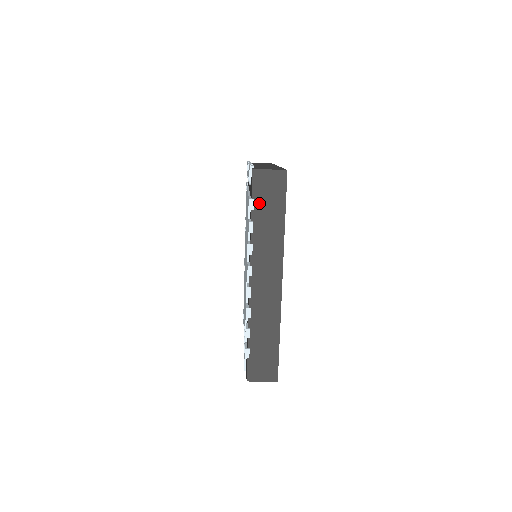
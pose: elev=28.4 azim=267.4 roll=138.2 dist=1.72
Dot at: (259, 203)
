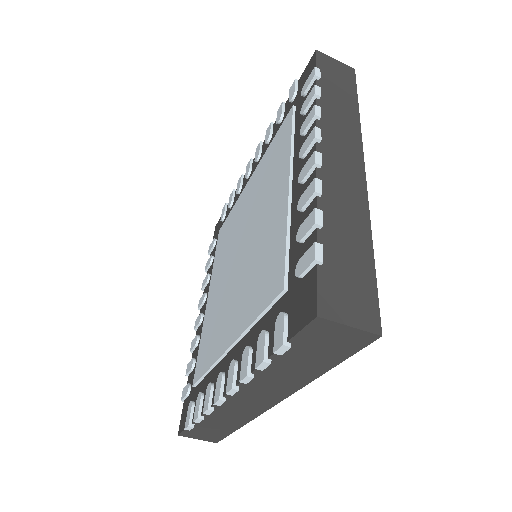
Dot at: (325, 78)
